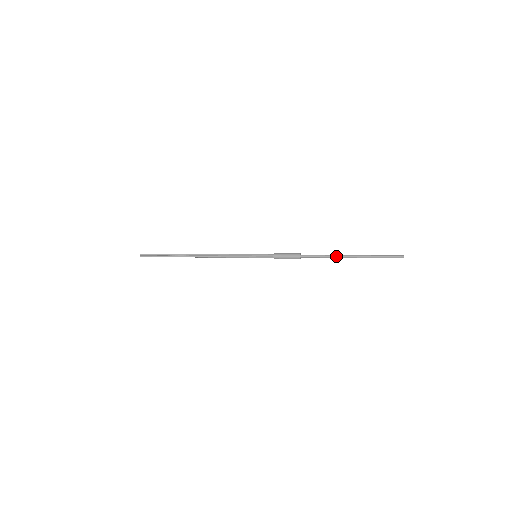
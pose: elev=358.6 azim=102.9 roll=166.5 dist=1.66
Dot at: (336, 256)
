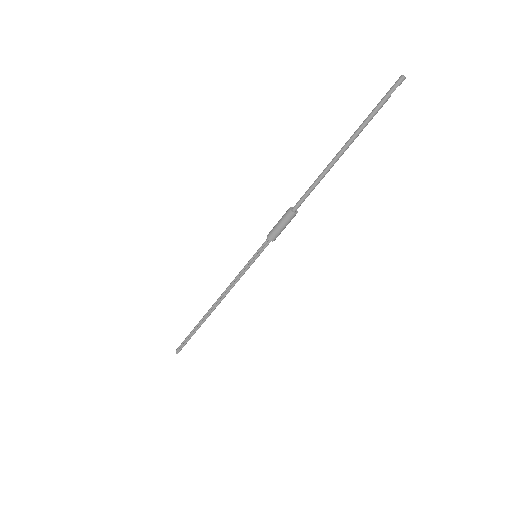
Dot at: (326, 168)
